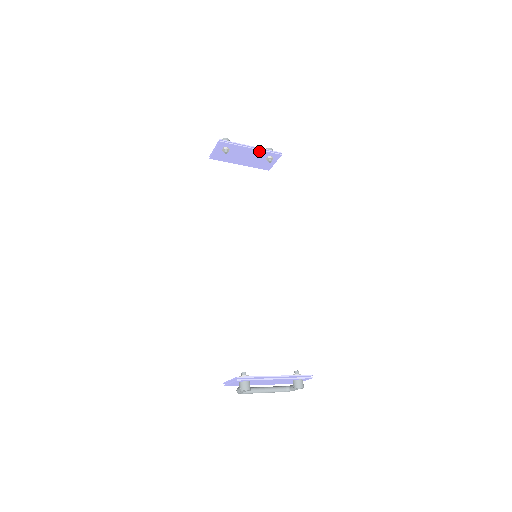
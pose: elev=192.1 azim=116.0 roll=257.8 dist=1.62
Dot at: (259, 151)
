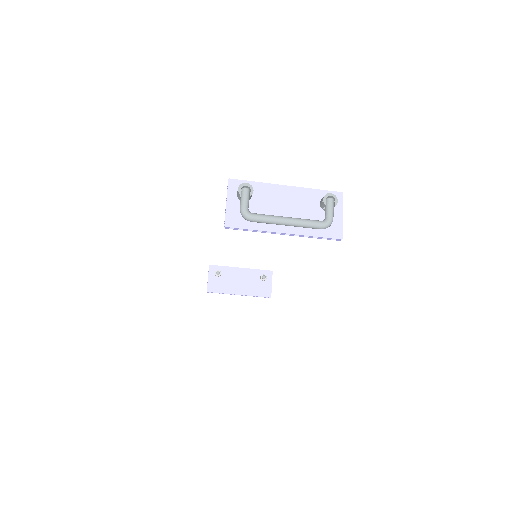
Dot at: (249, 271)
